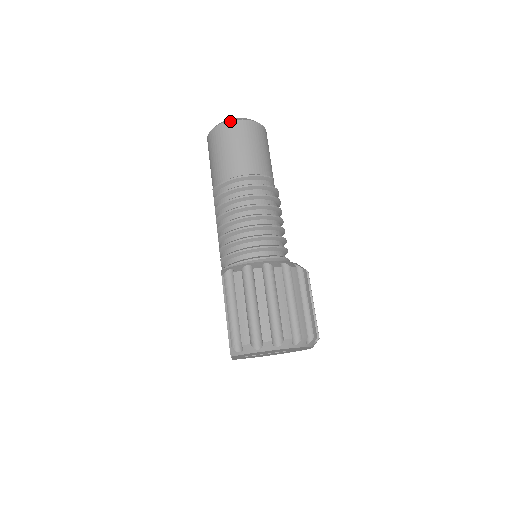
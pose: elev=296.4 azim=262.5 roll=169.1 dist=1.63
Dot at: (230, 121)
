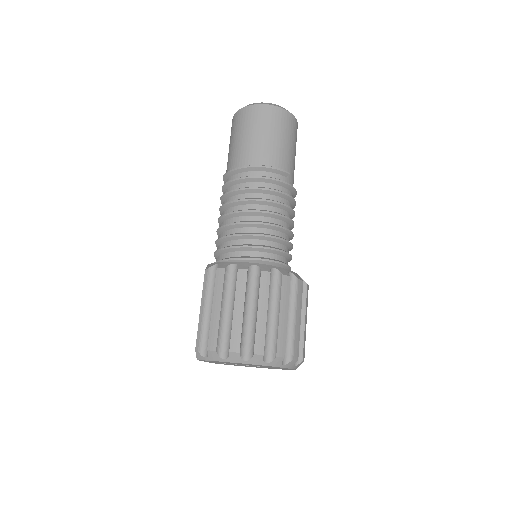
Dot at: (255, 105)
